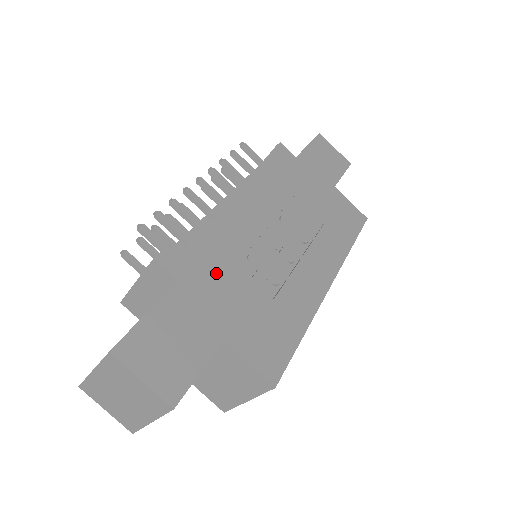
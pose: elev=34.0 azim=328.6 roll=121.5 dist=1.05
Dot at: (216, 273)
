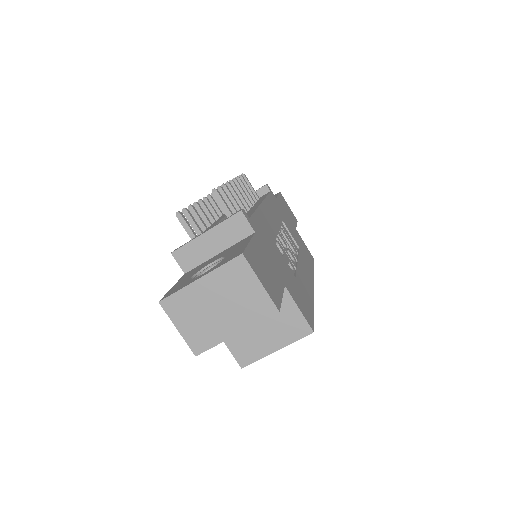
Dot at: (269, 241)
